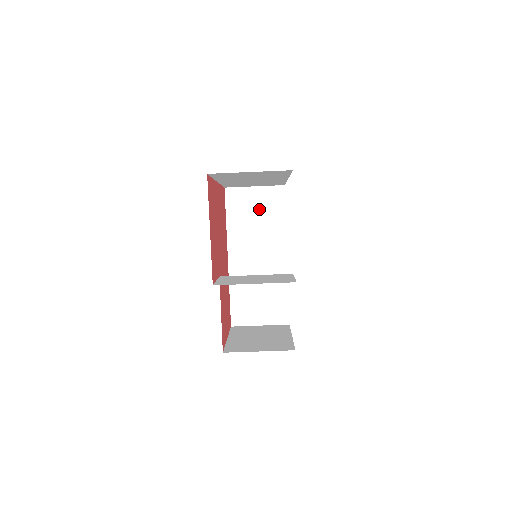
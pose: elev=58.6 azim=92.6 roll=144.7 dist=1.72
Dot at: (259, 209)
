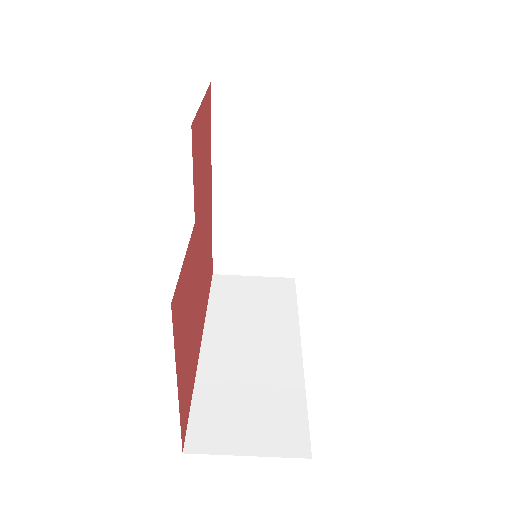
Dot at: (258, 296)
